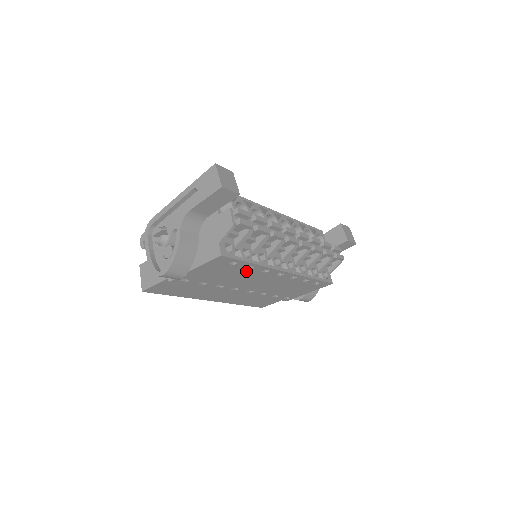
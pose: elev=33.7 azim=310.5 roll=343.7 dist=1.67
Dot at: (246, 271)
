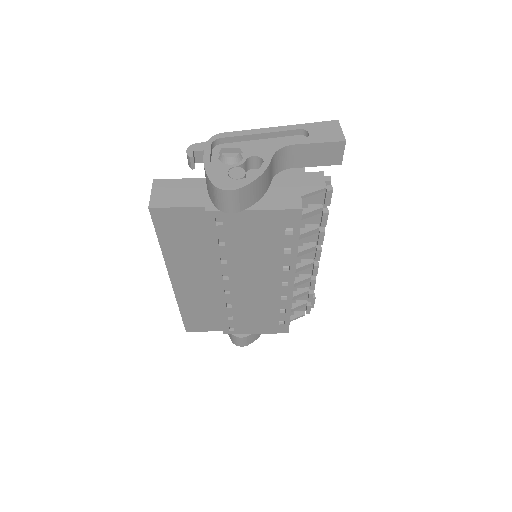
Dot at: (276, 254)
